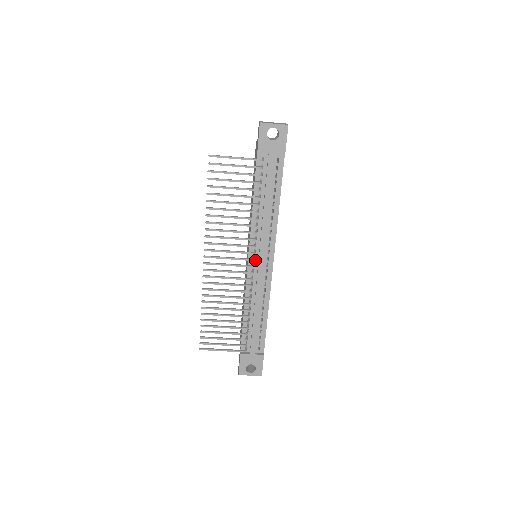
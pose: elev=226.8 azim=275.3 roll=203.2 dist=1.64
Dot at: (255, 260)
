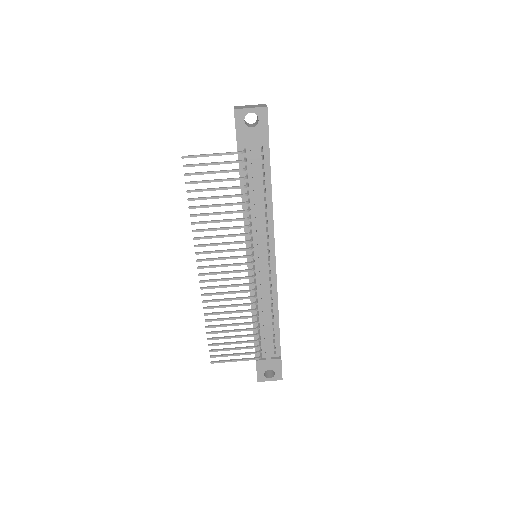
Dot at: (255, 262)
